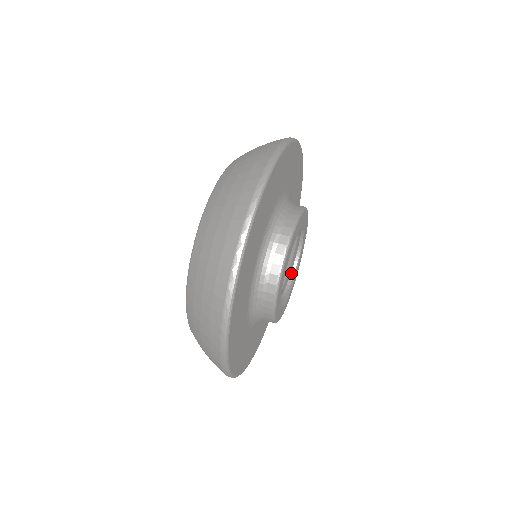
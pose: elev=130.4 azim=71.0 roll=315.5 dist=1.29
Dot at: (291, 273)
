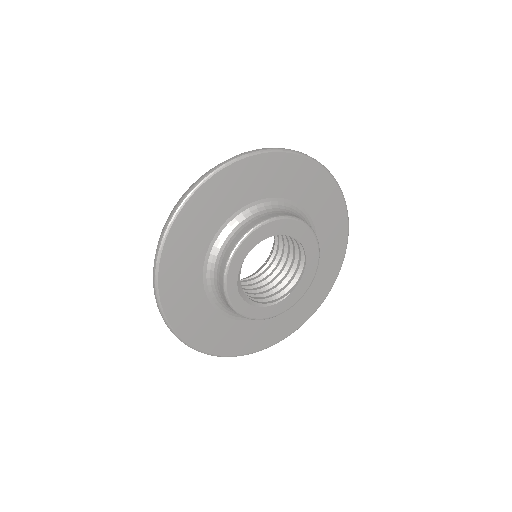
Dot at: (267, 302)
